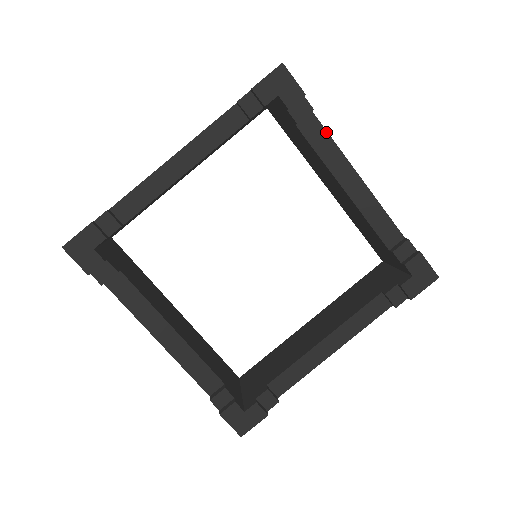
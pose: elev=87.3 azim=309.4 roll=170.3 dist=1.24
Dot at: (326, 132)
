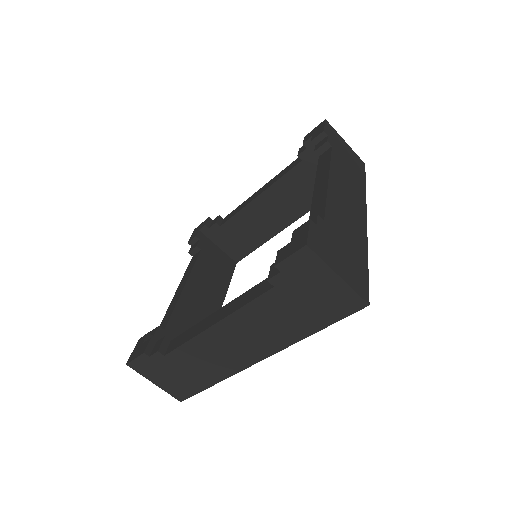
Dot at: (234, 210)
